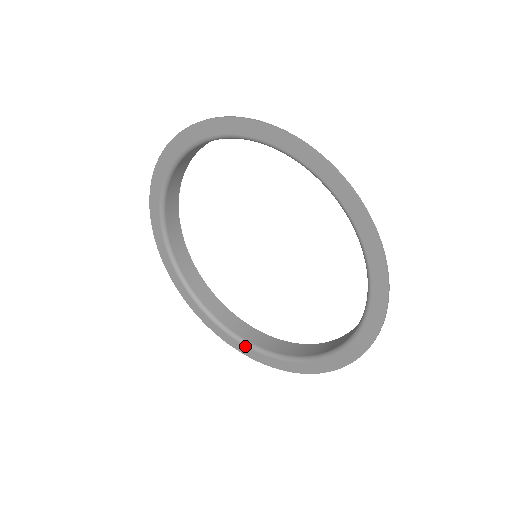
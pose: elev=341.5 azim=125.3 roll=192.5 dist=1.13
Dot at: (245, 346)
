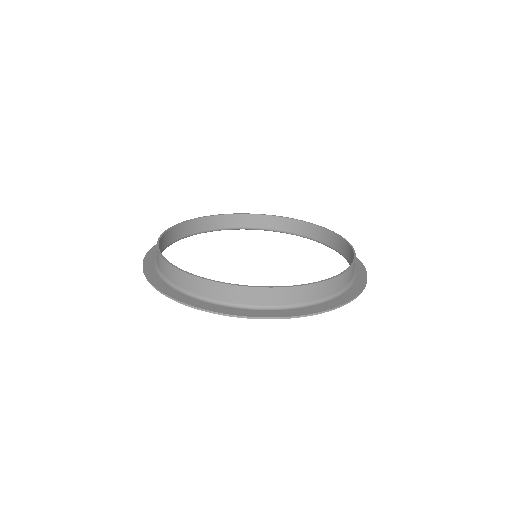
Dot at: occluded
